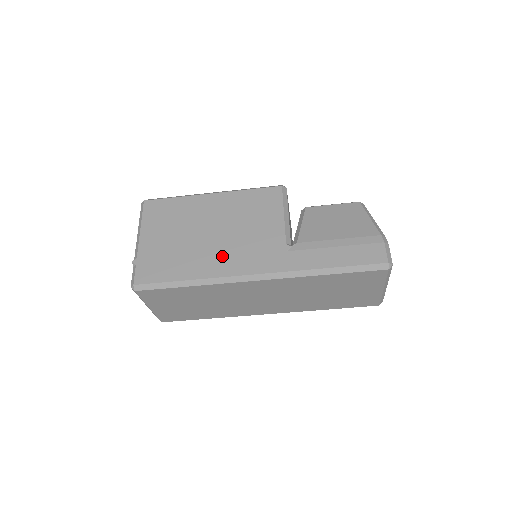
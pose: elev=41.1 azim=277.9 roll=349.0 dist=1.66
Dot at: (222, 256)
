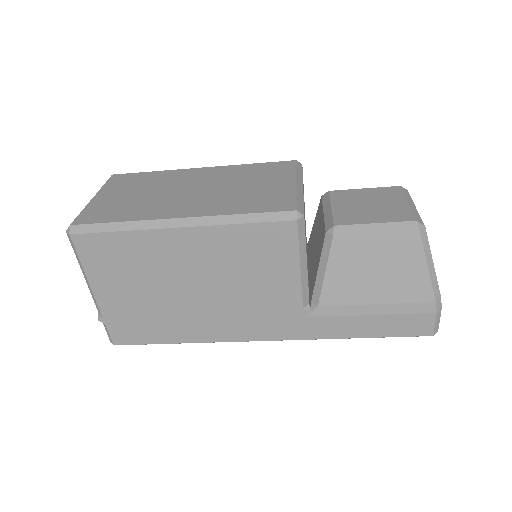
Dot at: (218, 320)
